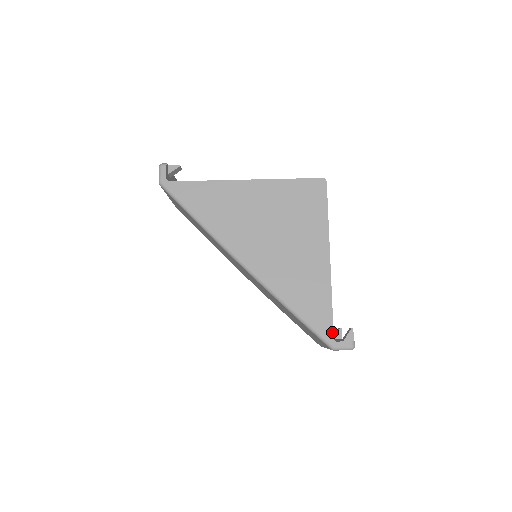
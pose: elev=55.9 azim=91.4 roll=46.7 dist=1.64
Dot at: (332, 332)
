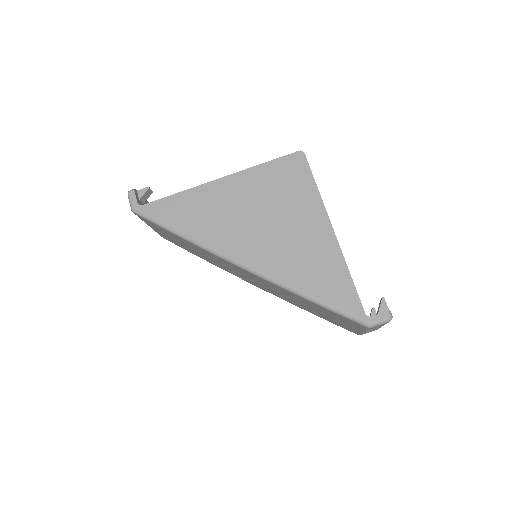
Dot at: (361, 308)
